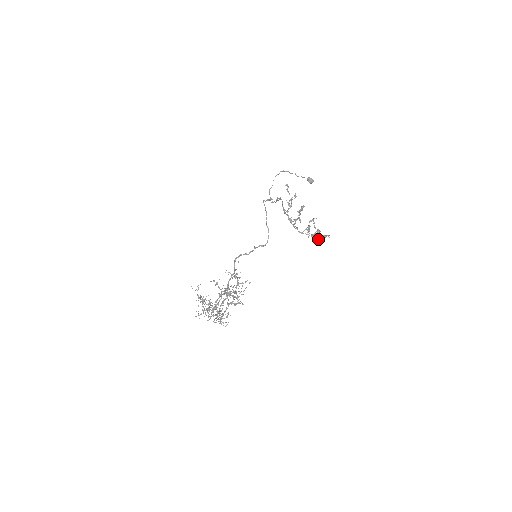
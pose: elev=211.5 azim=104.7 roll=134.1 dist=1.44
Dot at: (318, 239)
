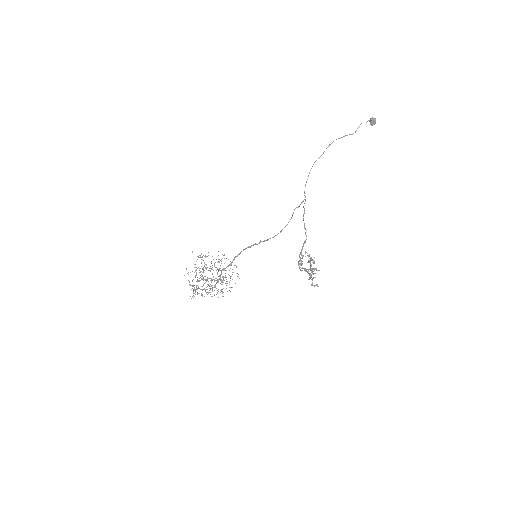
Dot at: occluded
